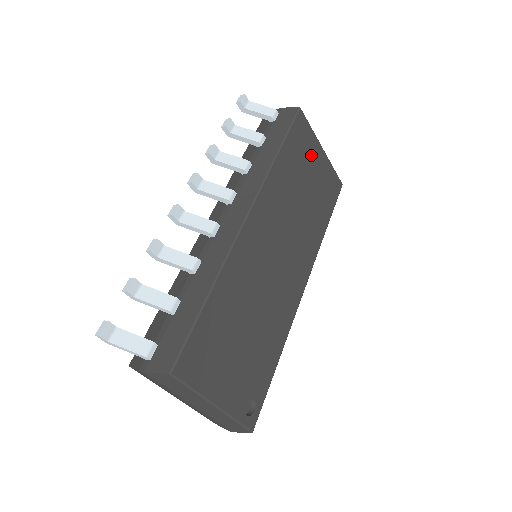
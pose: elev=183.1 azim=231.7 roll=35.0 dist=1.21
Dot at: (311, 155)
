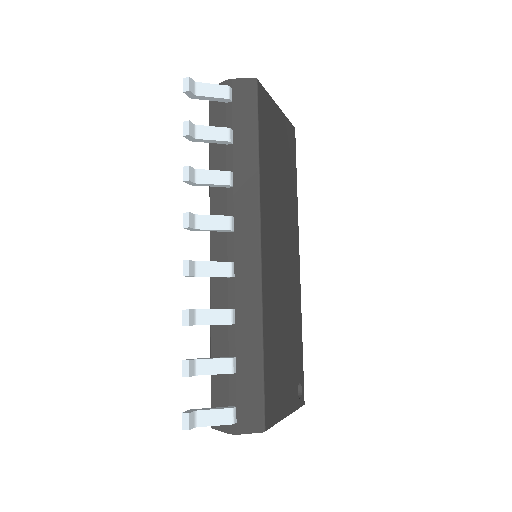
Dot at: (274, 125)
